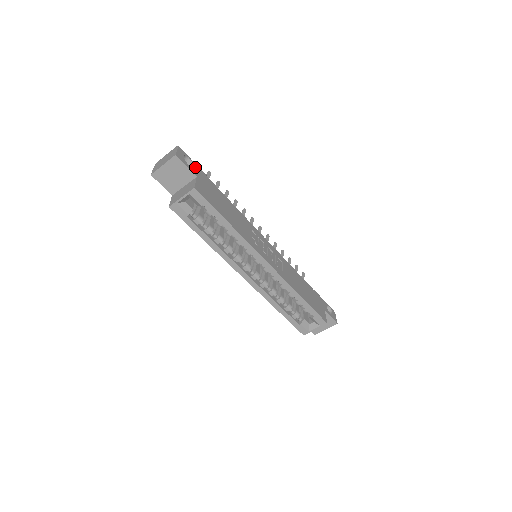
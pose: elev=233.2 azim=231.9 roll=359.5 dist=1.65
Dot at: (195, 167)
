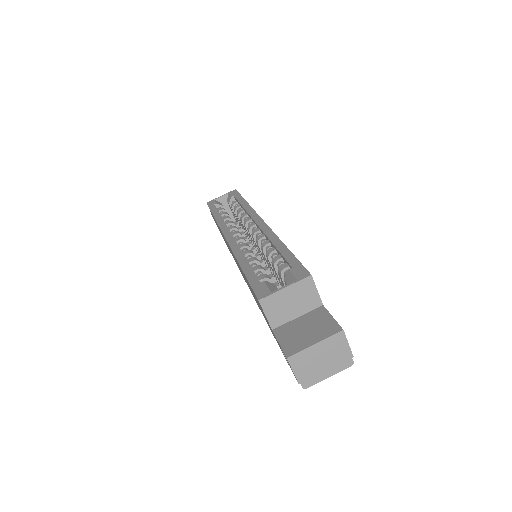
Dot at: occluded
